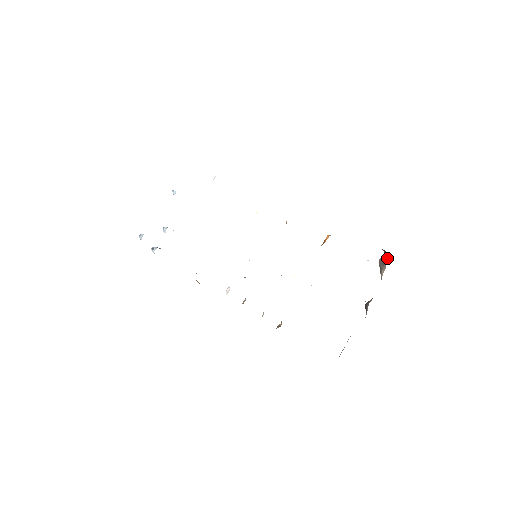
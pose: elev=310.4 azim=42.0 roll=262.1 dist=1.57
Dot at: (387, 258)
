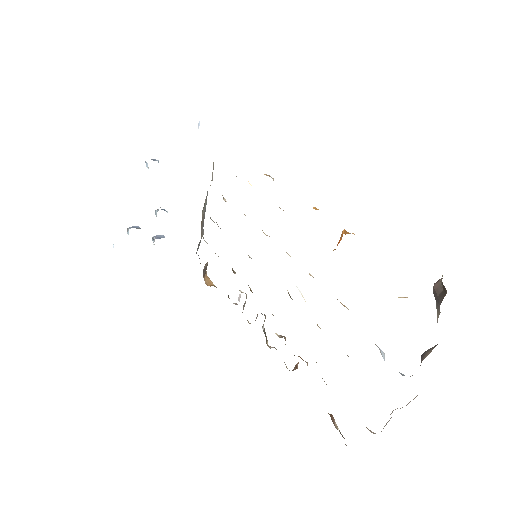
Dot at: (444, 290)
